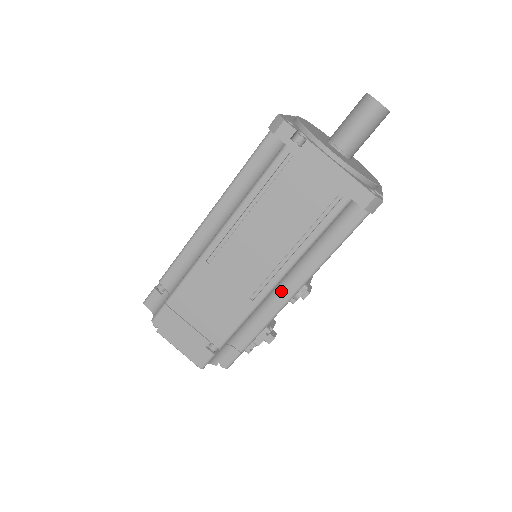
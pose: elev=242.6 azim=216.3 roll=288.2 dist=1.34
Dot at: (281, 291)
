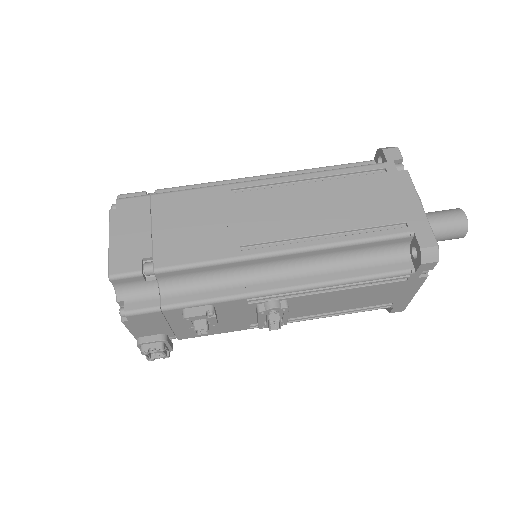
Dot at: (268, 277)
